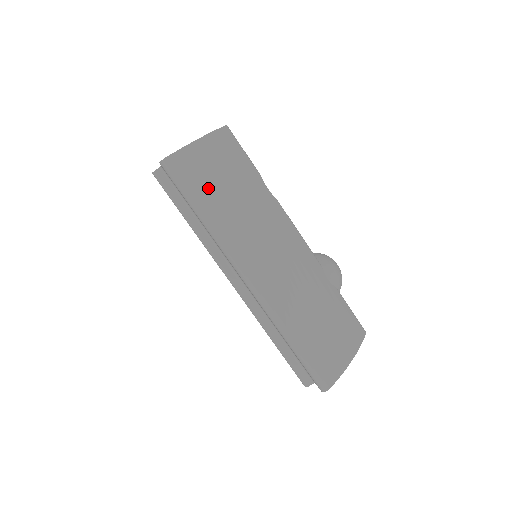
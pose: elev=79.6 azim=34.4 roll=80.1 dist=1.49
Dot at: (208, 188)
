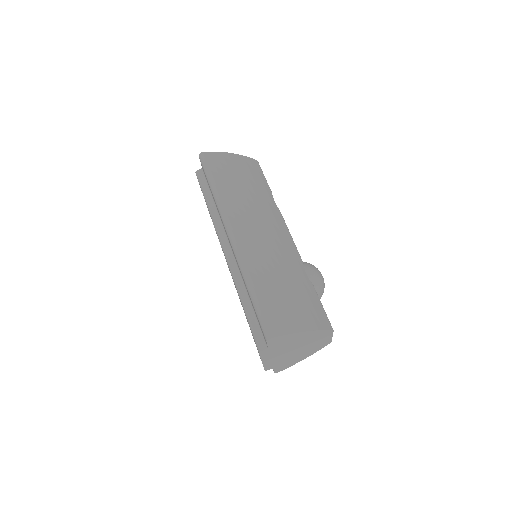
Dot at: (225, 176)
